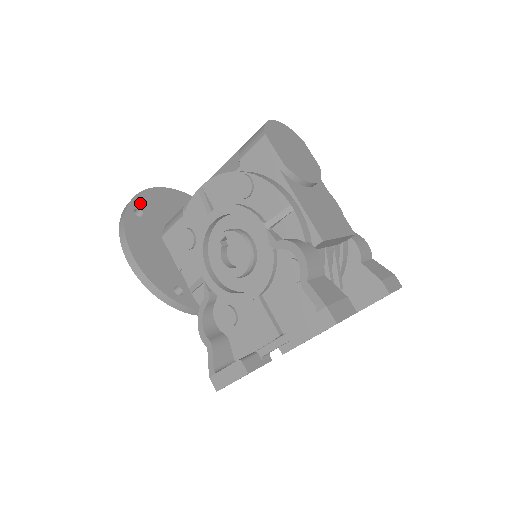
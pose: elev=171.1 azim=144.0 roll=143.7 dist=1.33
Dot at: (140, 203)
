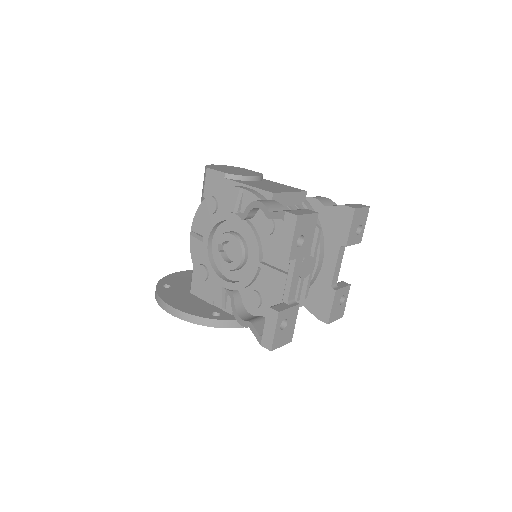
Dot at: (166, 282)
